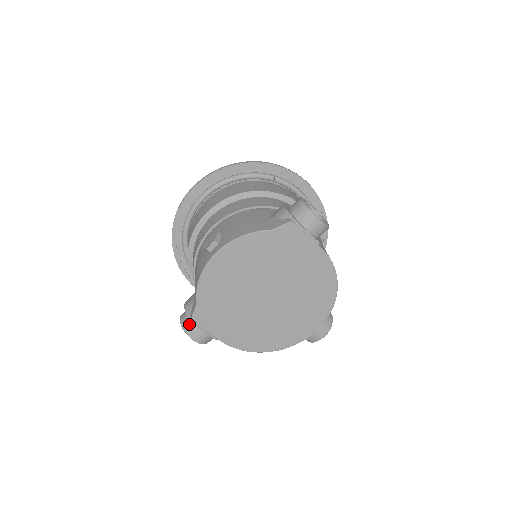
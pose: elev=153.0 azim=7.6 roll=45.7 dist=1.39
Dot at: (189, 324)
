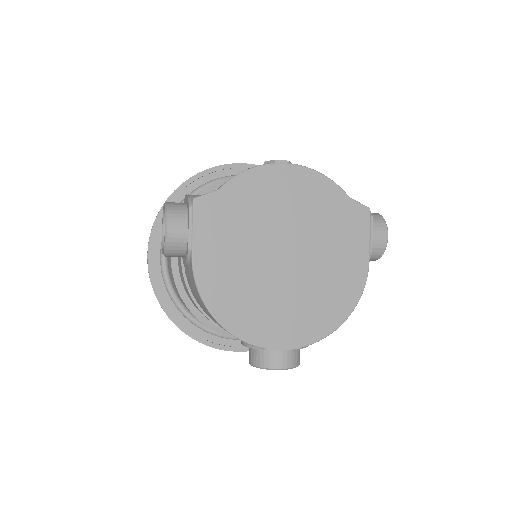
Dot at: (179, 208)
